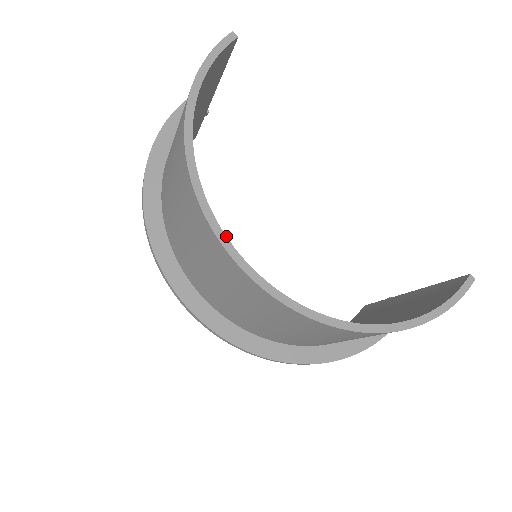
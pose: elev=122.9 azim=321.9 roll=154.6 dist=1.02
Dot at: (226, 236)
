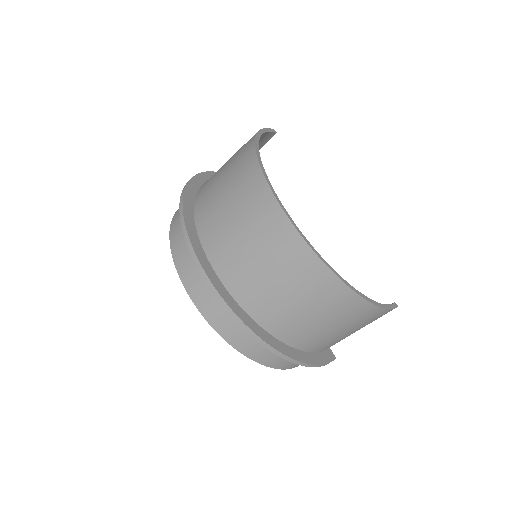
Dot at: occluded
